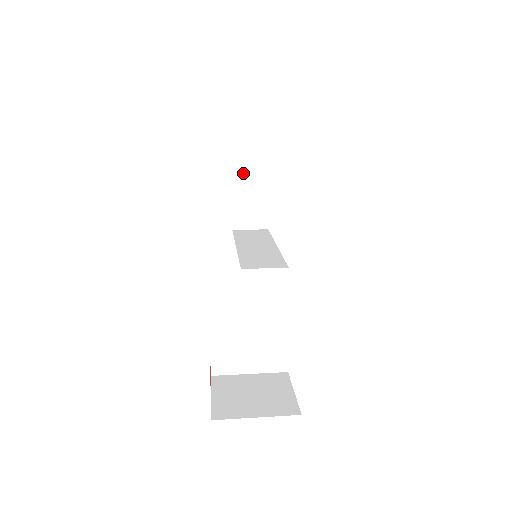
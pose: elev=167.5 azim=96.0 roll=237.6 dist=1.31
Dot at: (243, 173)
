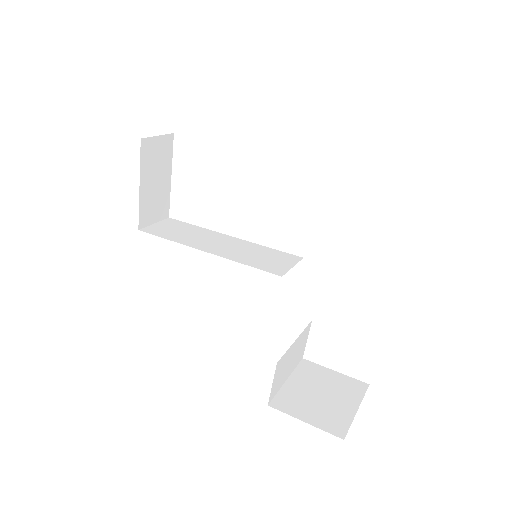
Dot at: (150, 153)
